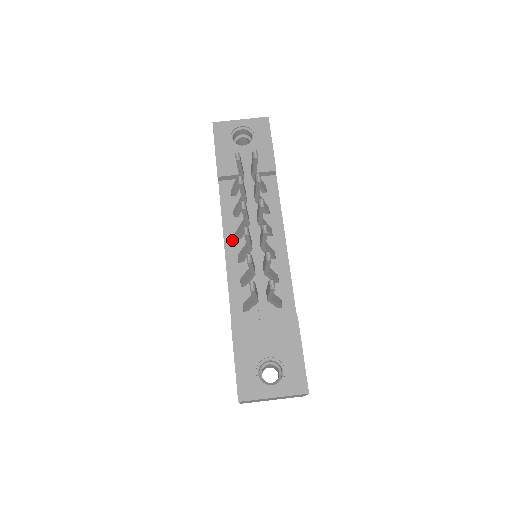
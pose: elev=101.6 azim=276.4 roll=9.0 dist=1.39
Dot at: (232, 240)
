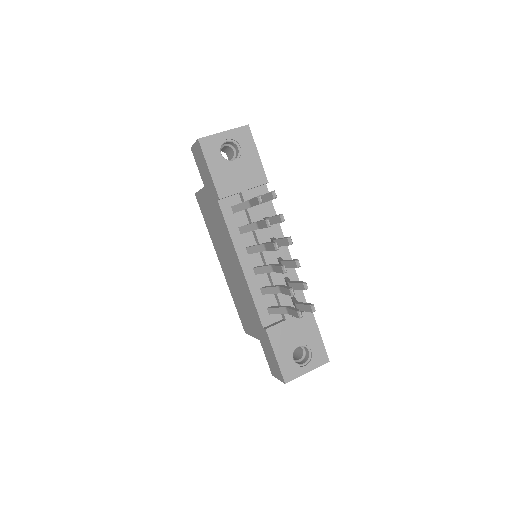
Dot at: (245, 256)
